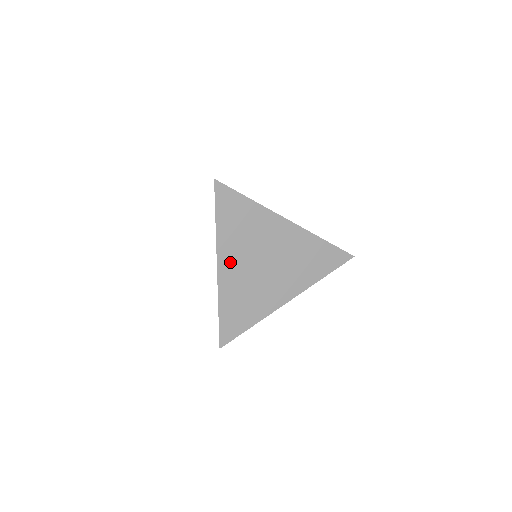
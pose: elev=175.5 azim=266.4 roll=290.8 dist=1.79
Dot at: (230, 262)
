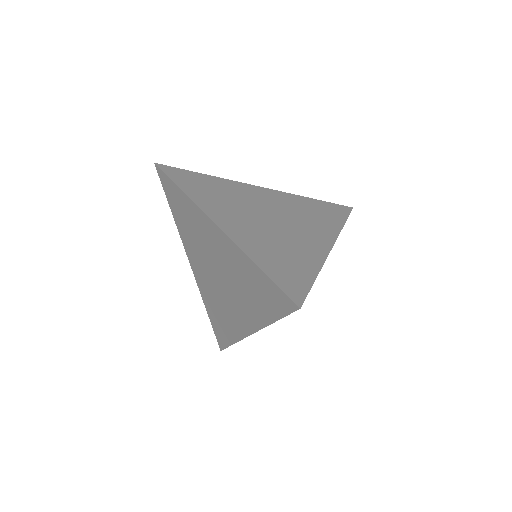
Dot at: occluded
